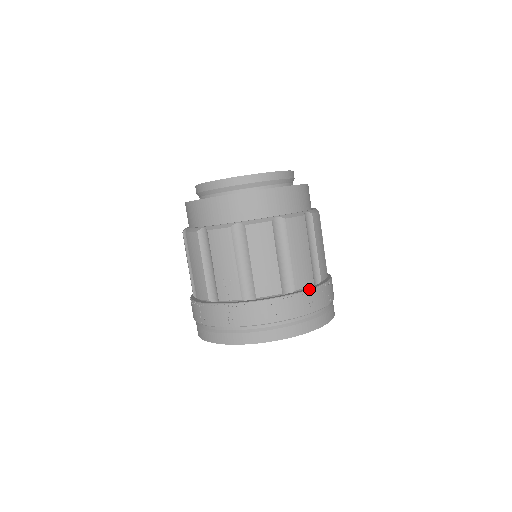
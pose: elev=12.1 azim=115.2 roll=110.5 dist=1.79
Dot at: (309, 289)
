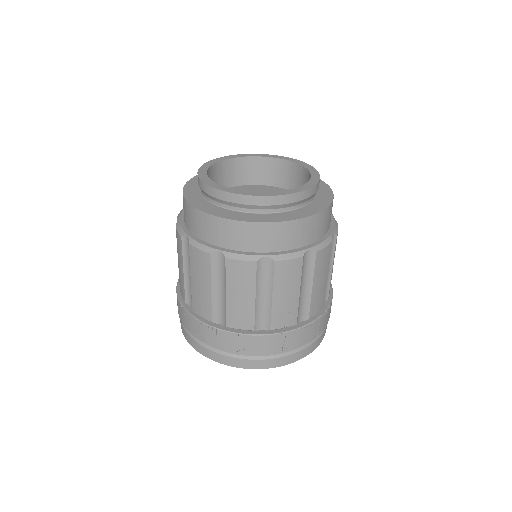
Dot at: occluded
